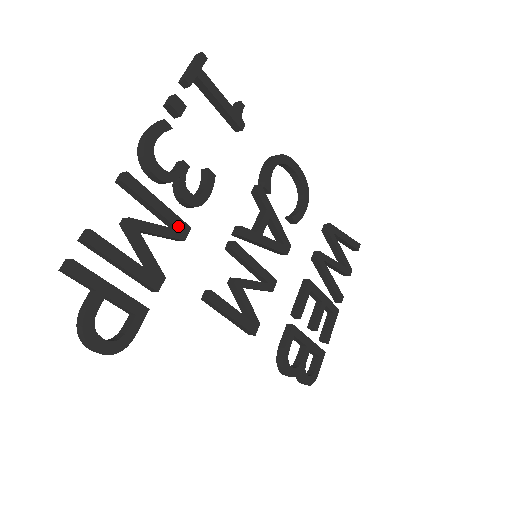
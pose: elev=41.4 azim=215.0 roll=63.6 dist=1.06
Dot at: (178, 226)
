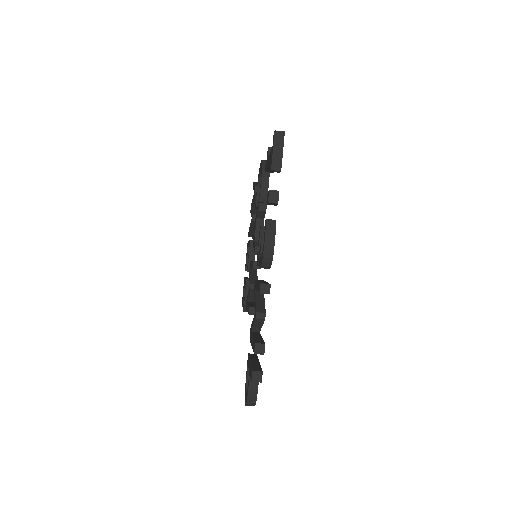
Dot at: occluded
